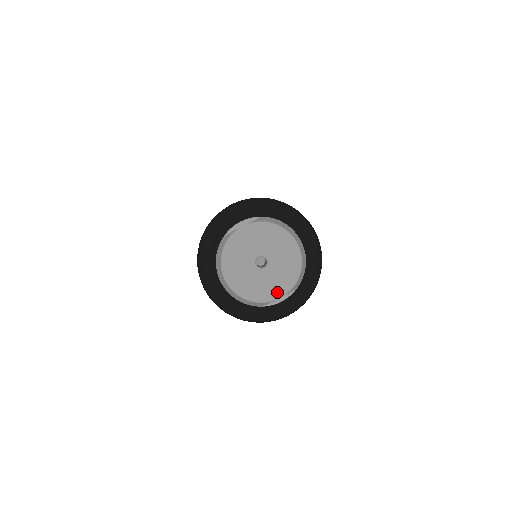
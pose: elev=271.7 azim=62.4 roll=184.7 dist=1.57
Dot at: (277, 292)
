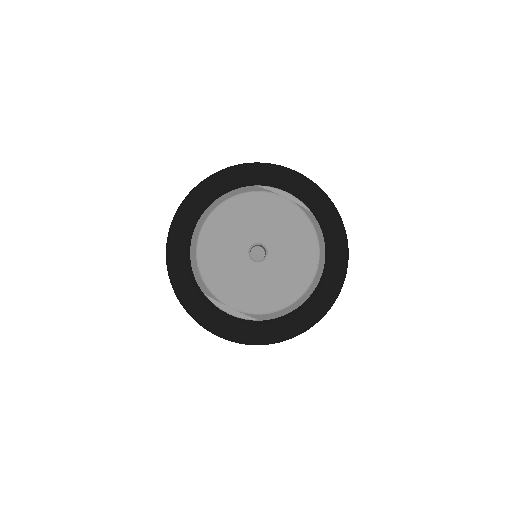
Dot at: (236, 298)
